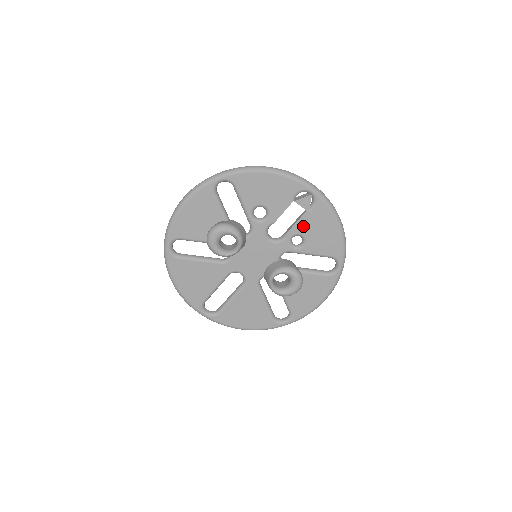
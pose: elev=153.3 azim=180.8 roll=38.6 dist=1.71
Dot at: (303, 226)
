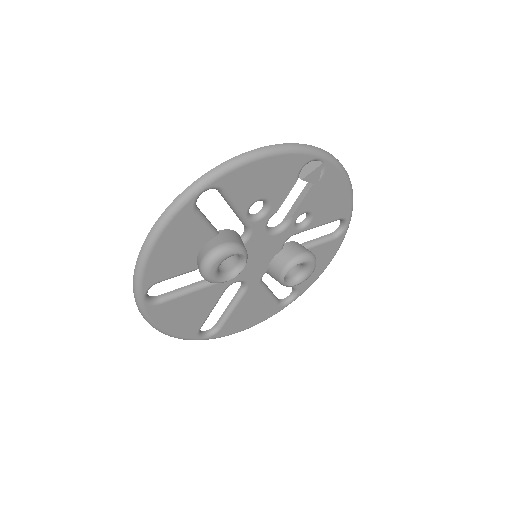
Dot at: (310, 202)
